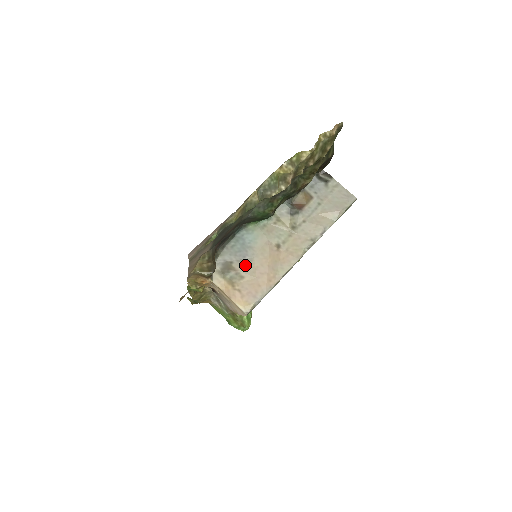
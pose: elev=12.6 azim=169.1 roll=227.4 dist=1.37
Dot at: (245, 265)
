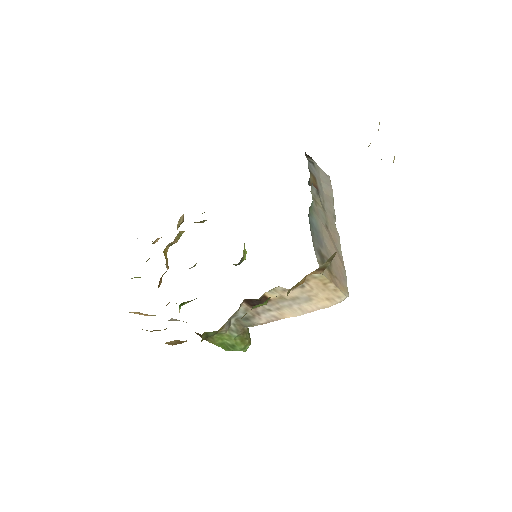
Dot at: (326, 250)
